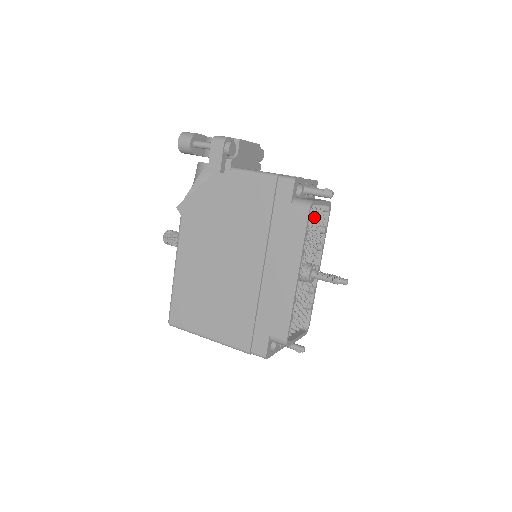
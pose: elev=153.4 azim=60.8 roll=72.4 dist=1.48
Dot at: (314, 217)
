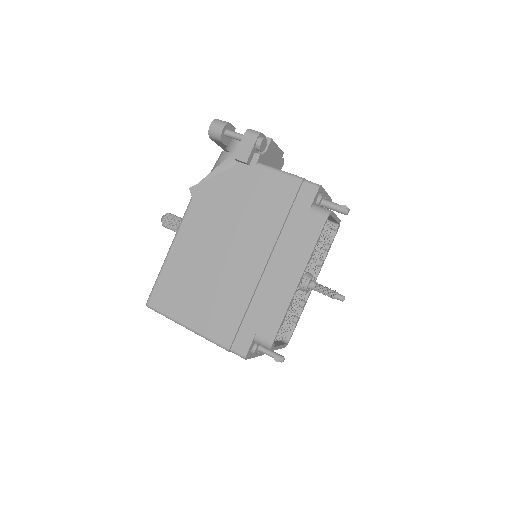
Dot at: occluded
